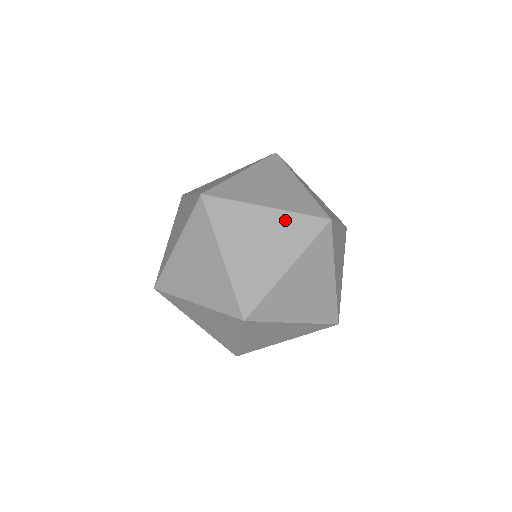
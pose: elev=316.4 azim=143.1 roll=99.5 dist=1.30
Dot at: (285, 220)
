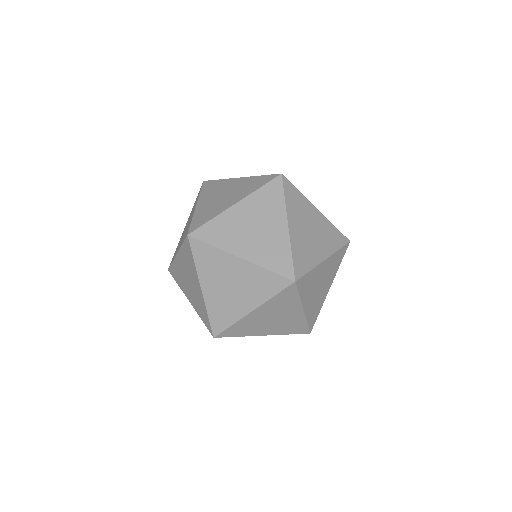
Dot at: occluded
